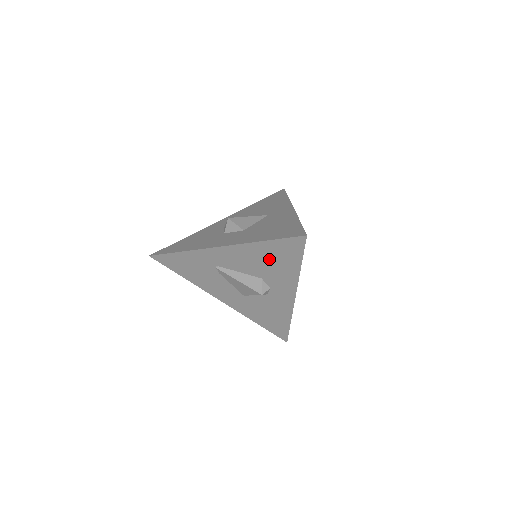
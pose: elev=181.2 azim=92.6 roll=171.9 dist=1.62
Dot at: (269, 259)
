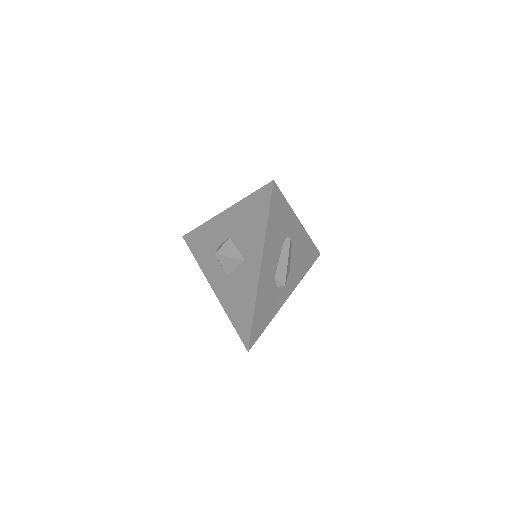
Dot at: occluded
